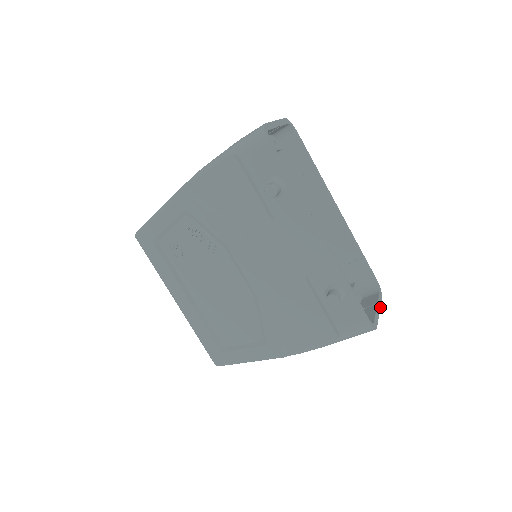
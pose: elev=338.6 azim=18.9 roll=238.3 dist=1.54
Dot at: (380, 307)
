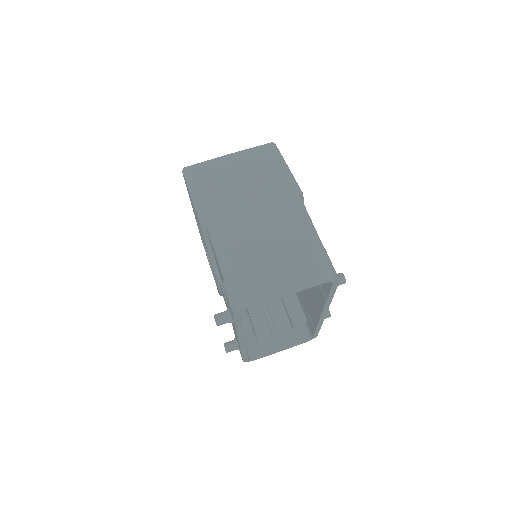
Dot at: occluded
